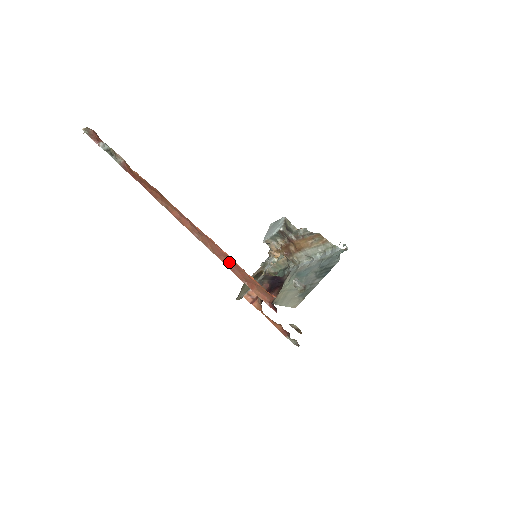
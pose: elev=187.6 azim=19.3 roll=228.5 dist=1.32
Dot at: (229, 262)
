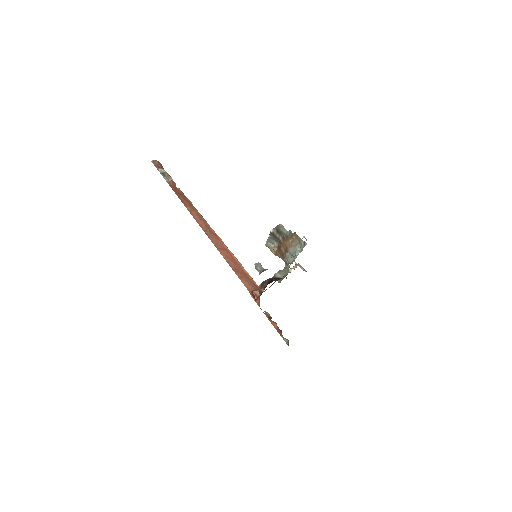
Dot at: (228, 256)
